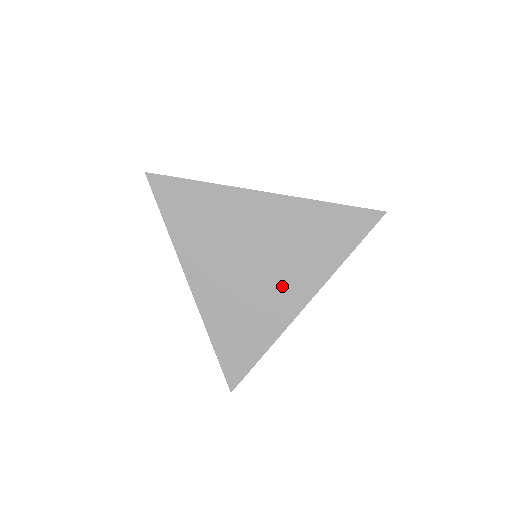
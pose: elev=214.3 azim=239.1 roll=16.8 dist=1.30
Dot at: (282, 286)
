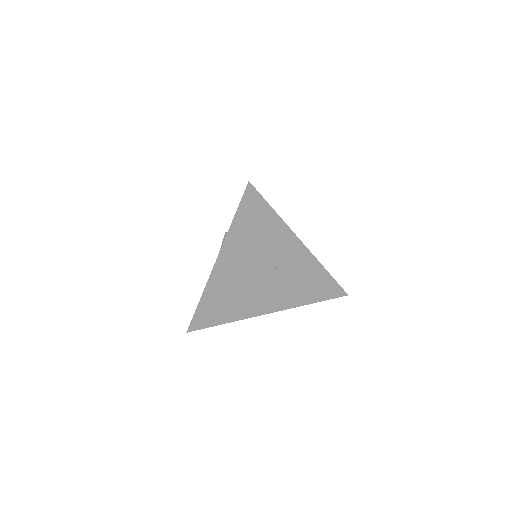
Dot at: occluded
